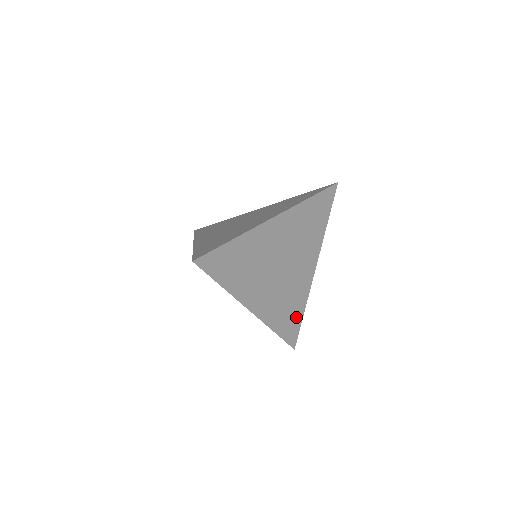
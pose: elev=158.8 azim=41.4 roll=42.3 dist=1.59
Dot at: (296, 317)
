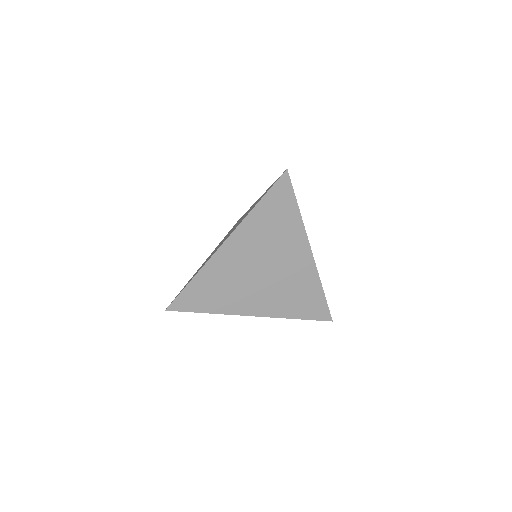
Dot at: (315, 298)
